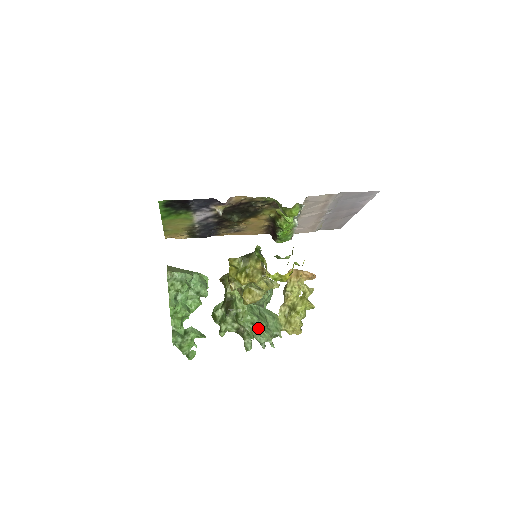
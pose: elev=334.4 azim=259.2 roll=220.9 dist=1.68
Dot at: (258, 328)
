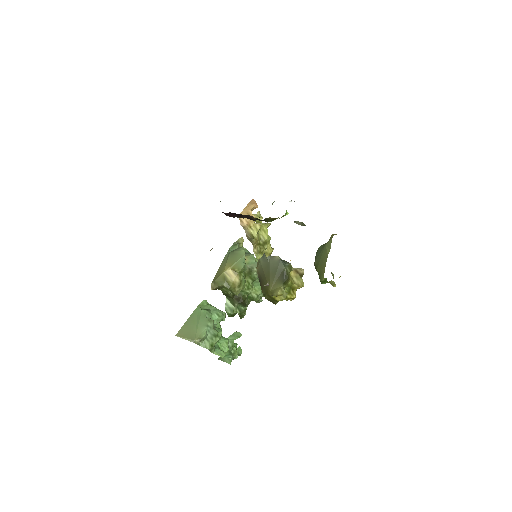
Dot at: occluded
